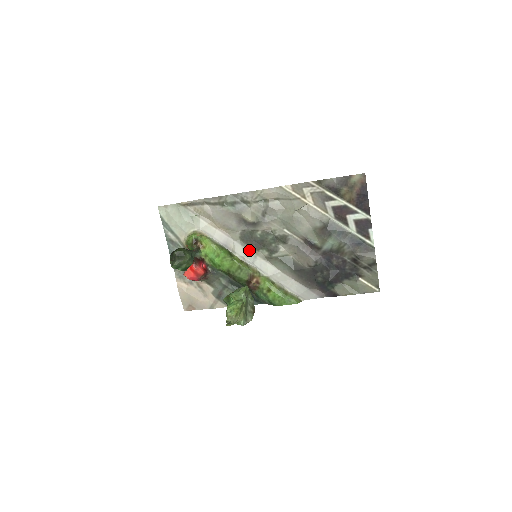
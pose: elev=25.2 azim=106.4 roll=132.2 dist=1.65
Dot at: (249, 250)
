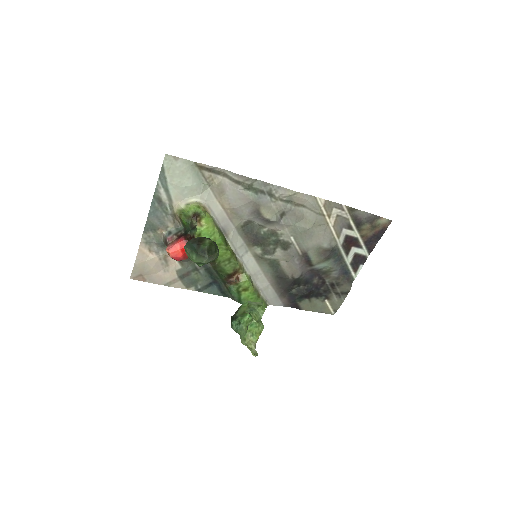
Dot at: (245, 243)
